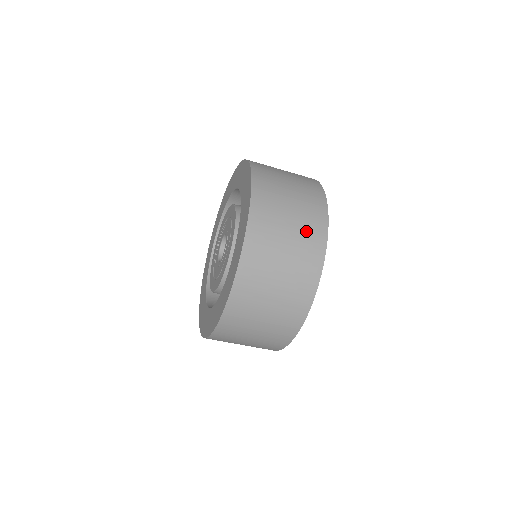
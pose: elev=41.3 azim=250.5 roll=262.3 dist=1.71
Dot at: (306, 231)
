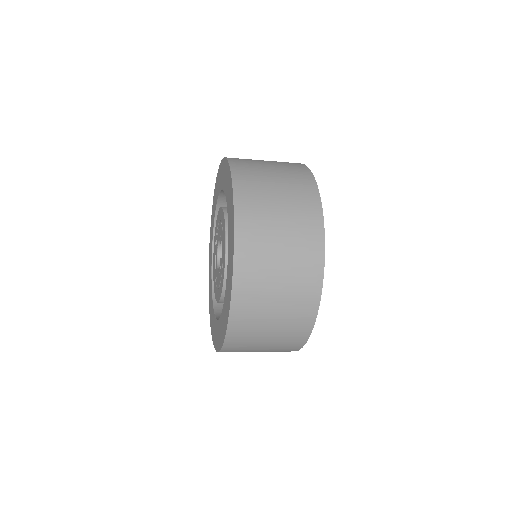
Dot at: (279, 349)
